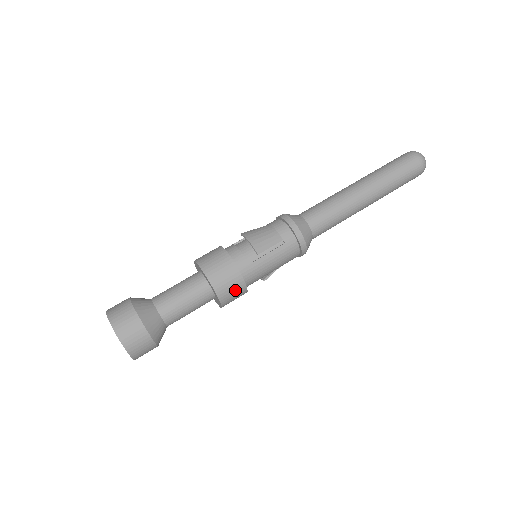
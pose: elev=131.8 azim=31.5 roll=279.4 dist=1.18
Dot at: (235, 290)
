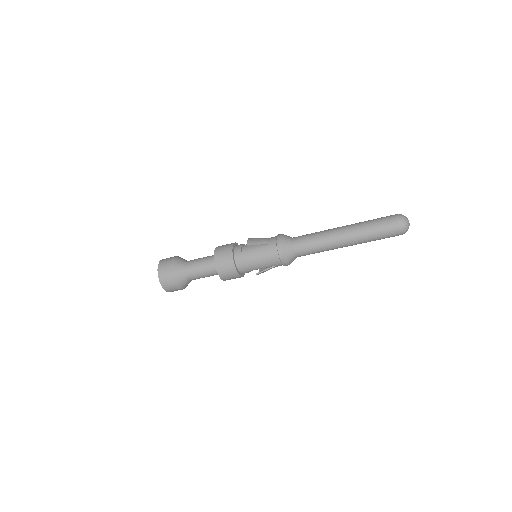
Dot at: (227, 264)
